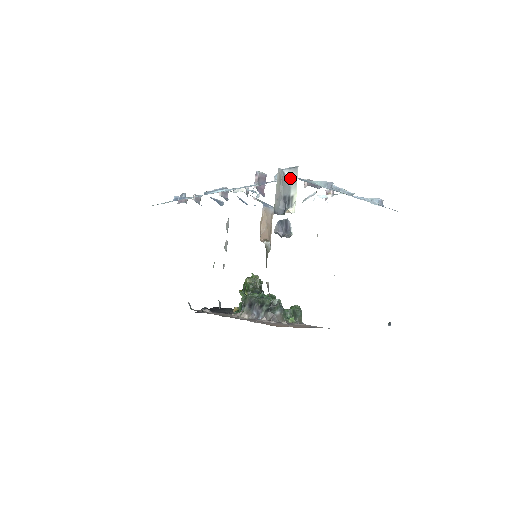
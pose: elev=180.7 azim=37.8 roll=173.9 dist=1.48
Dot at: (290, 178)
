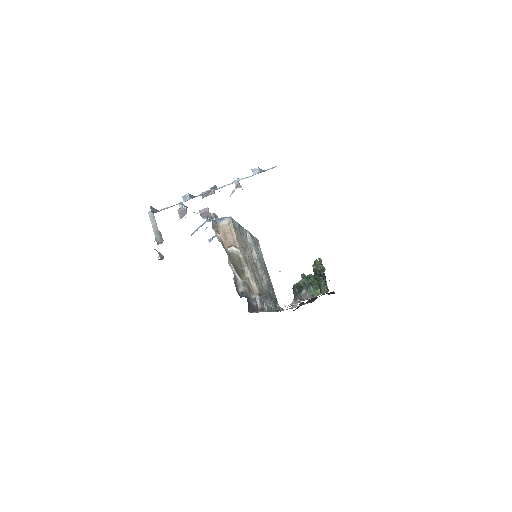
Dot at: occluded
